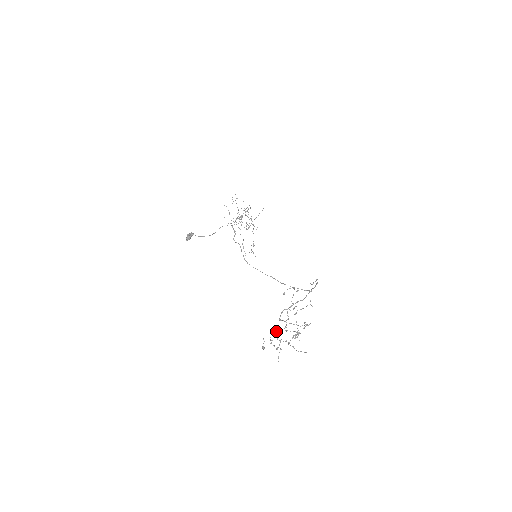
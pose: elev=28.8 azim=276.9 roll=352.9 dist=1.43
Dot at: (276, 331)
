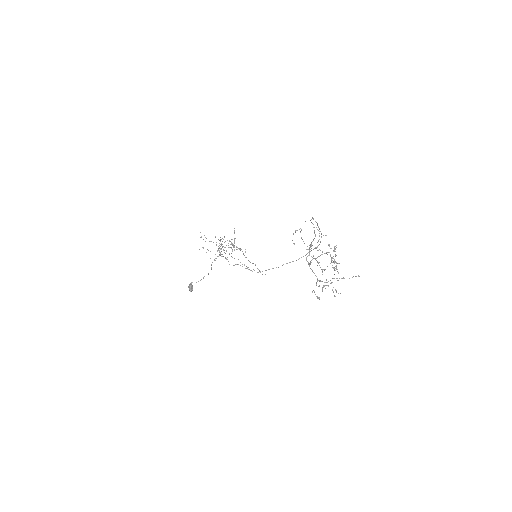
Dot at: occluded
